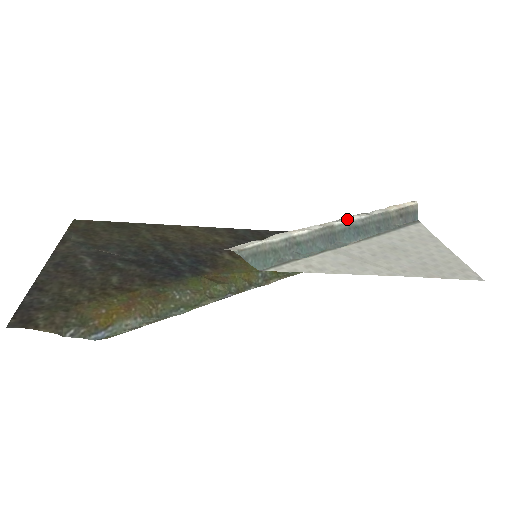
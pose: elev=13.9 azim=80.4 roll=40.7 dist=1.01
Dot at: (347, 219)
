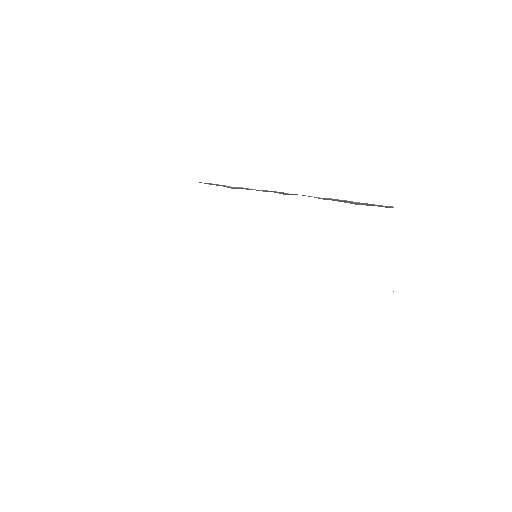
Dot at: occluded
